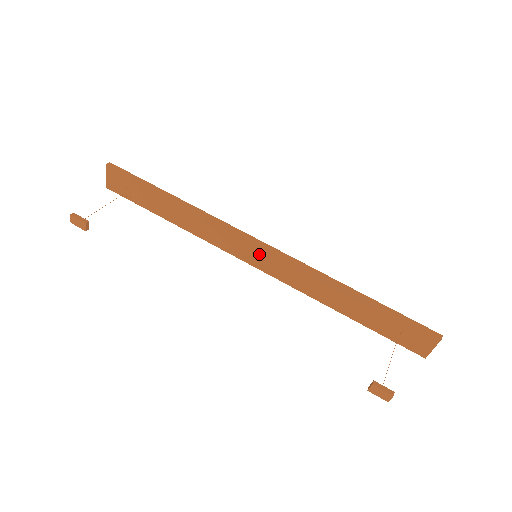
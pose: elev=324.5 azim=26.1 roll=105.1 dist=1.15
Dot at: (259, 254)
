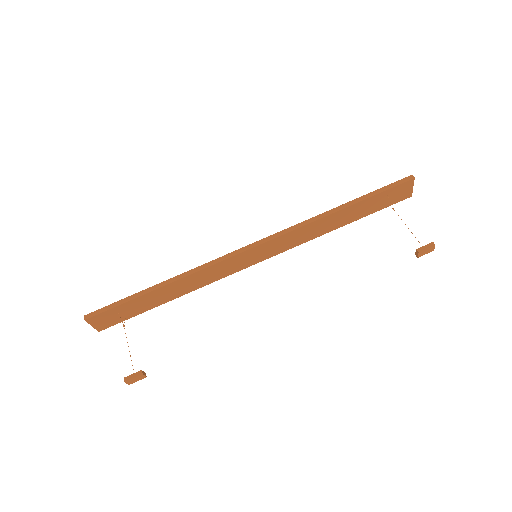
Dot at: (257, 253)
